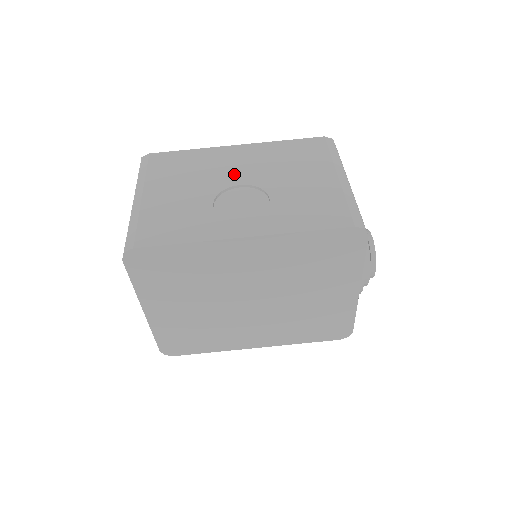
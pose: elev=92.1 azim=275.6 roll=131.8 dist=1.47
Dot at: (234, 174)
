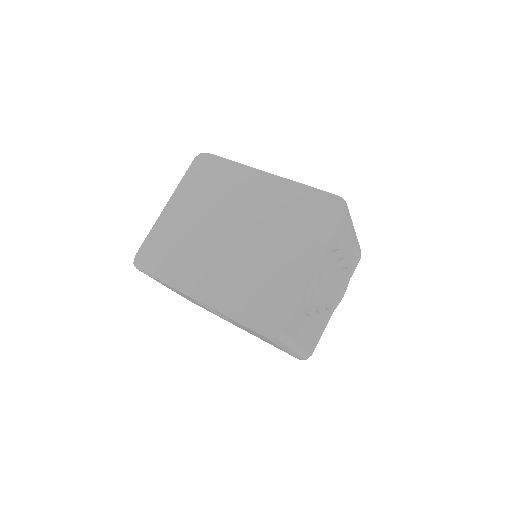
Dot at: occluded
